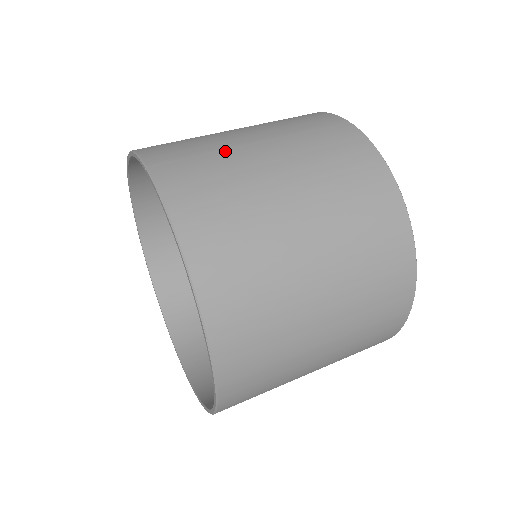
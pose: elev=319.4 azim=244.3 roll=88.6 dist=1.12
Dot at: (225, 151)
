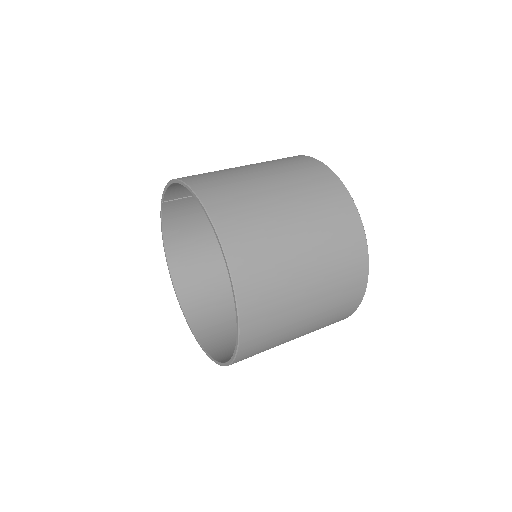
Dot at: occluded
